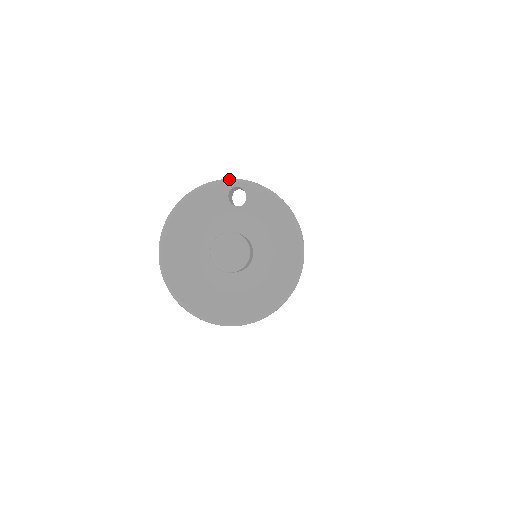
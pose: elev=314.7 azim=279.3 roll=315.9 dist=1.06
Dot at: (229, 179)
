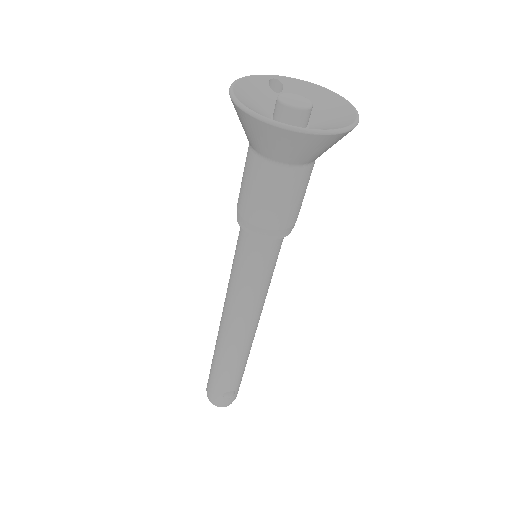
Dot at: occluded
